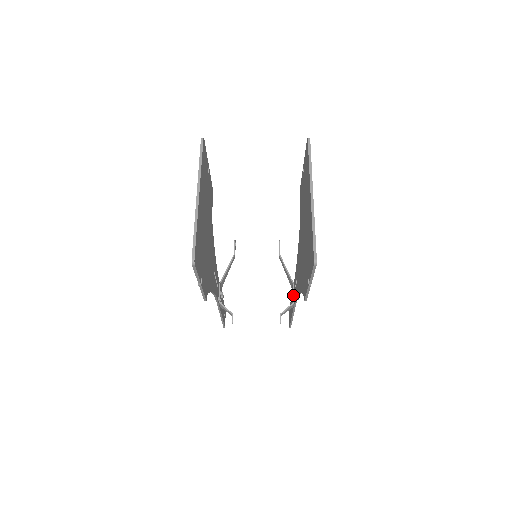
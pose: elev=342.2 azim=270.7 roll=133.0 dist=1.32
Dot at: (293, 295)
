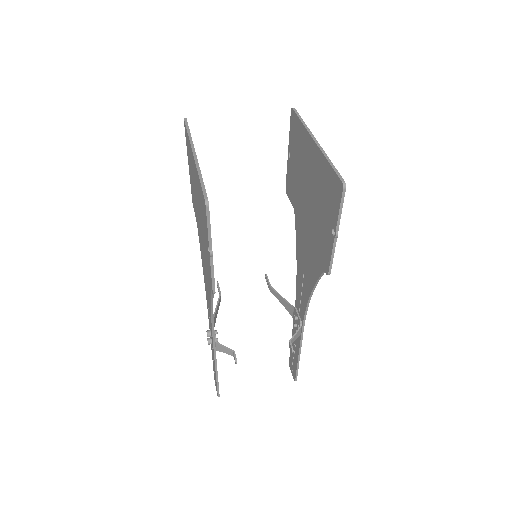
Dot at: (298, 317)
